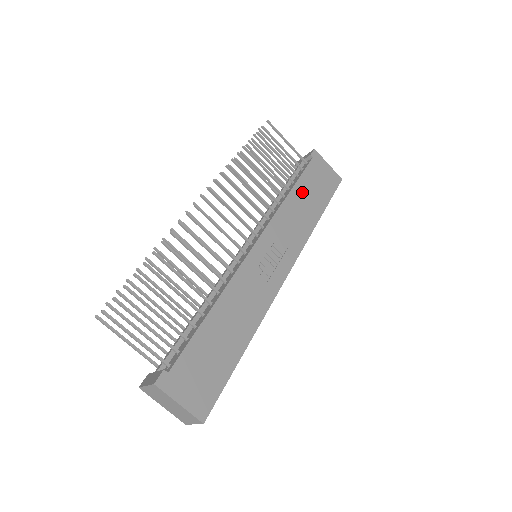
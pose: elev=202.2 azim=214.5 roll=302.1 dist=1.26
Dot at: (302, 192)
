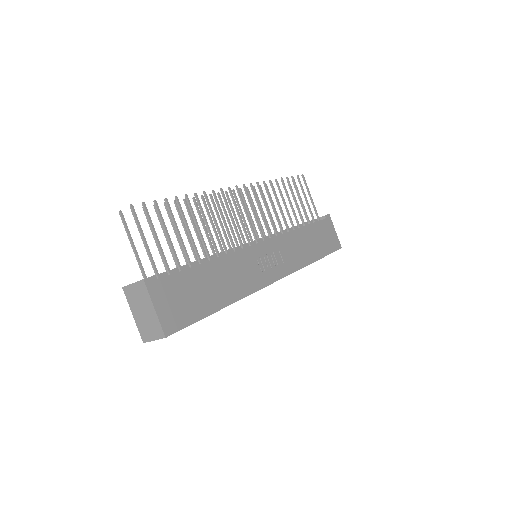
Dot at: (309, 234)
